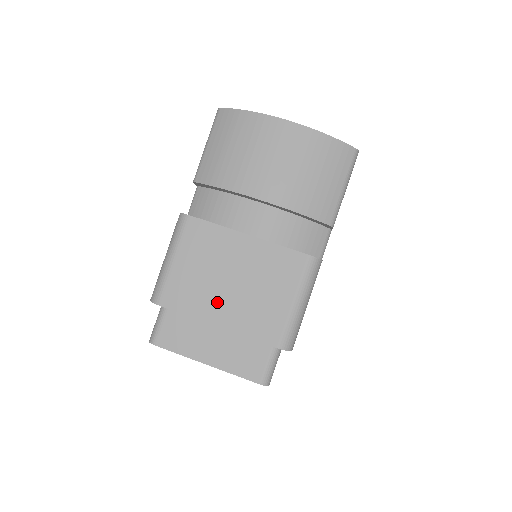
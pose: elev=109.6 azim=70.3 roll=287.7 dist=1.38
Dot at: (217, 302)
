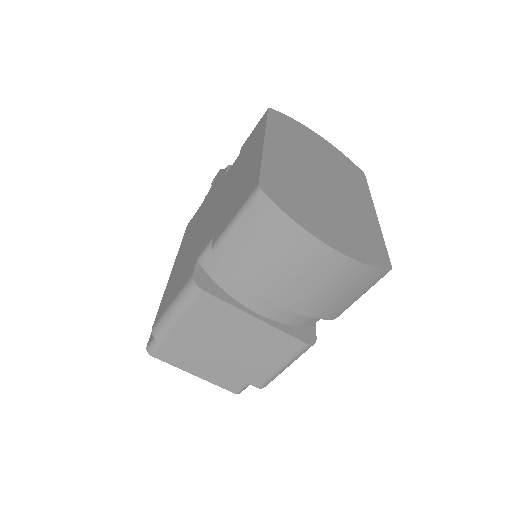
Dot at: (214, 353)
